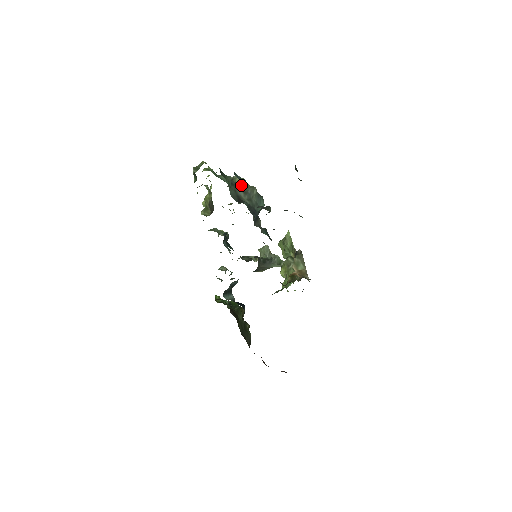
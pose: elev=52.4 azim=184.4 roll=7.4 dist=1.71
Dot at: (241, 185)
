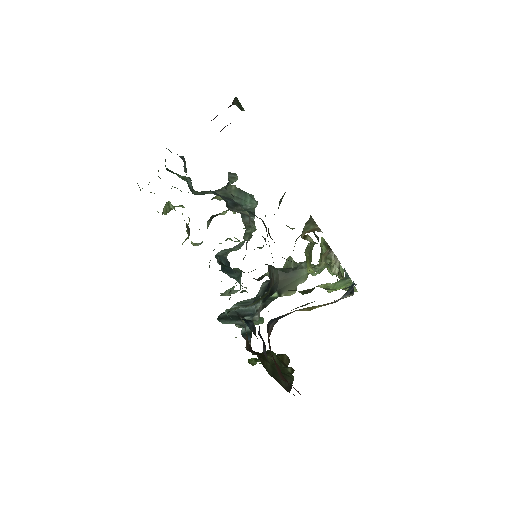
Dot at: occluded
